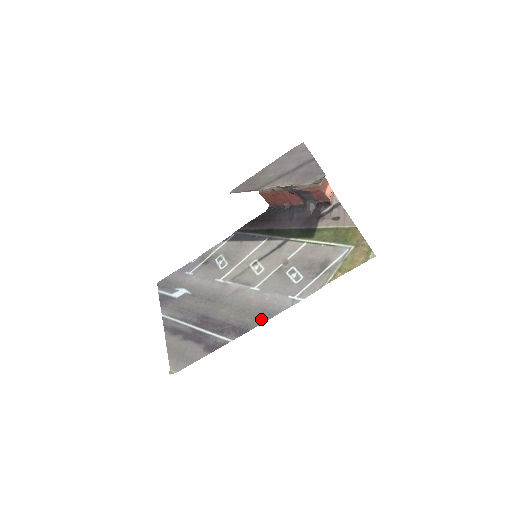
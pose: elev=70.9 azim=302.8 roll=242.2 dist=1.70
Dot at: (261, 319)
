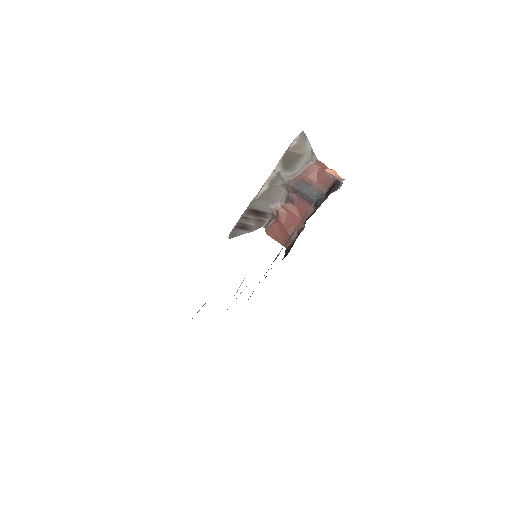
Dot at: occluded
